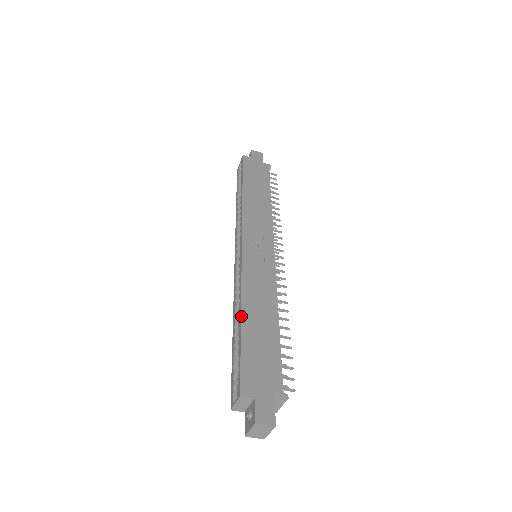
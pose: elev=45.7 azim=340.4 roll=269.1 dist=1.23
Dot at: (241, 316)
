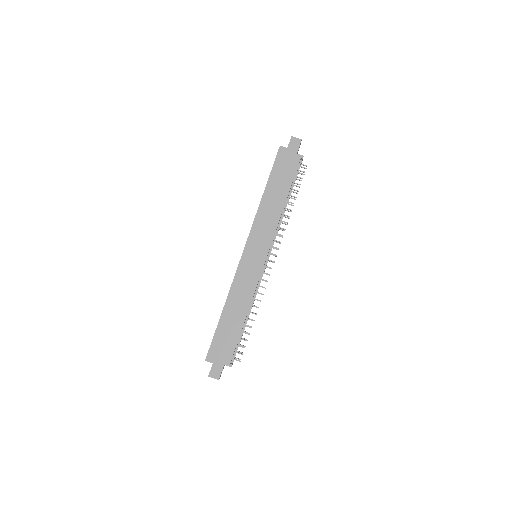
Dot at: (222, 311)
